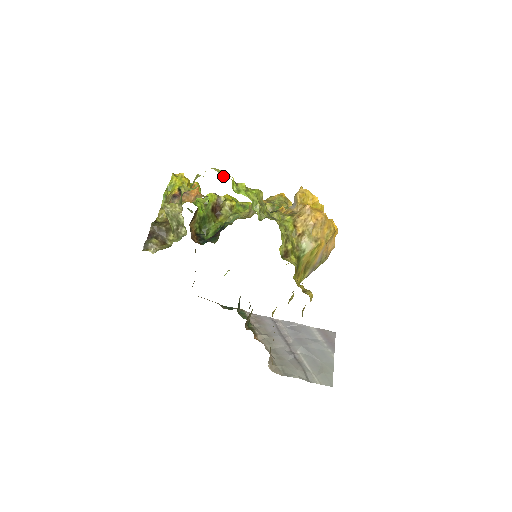
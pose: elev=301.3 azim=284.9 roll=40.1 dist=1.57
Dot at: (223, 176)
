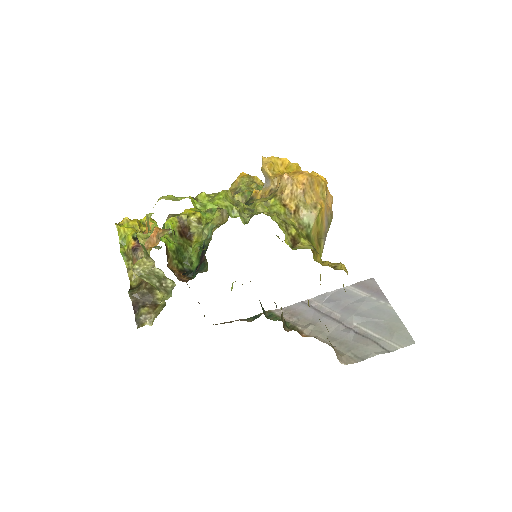
Dot at: (177, 200)
